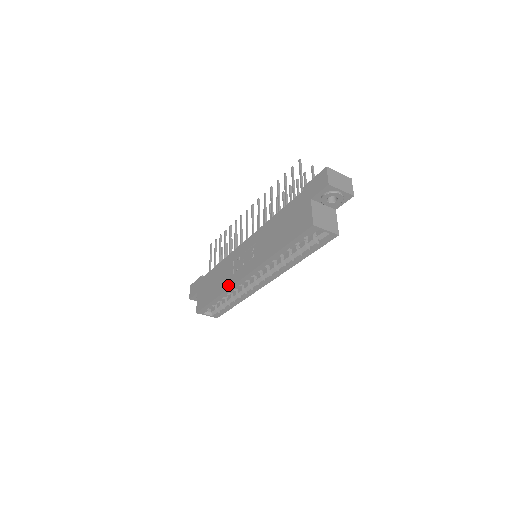
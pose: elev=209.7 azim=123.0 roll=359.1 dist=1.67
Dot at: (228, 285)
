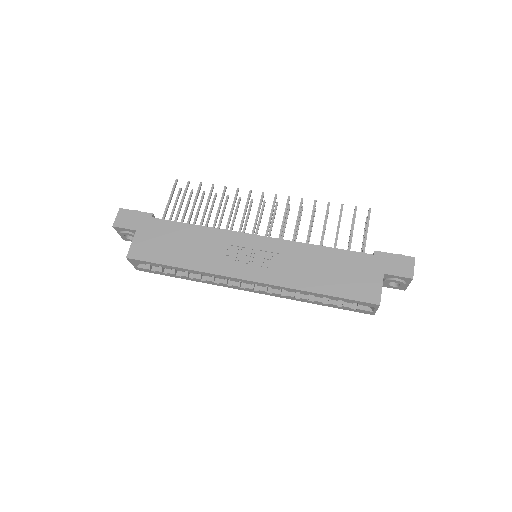
Dot at: (211, 268)
